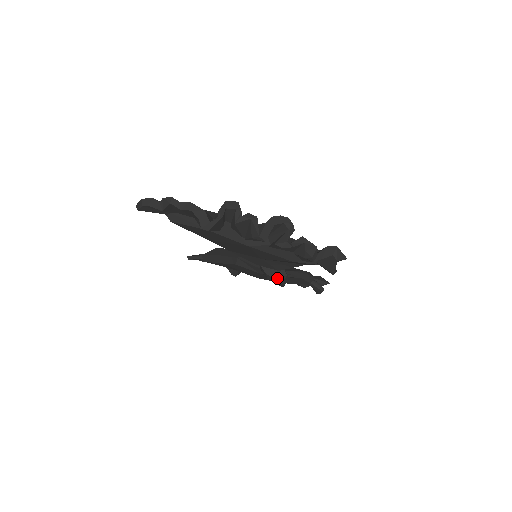
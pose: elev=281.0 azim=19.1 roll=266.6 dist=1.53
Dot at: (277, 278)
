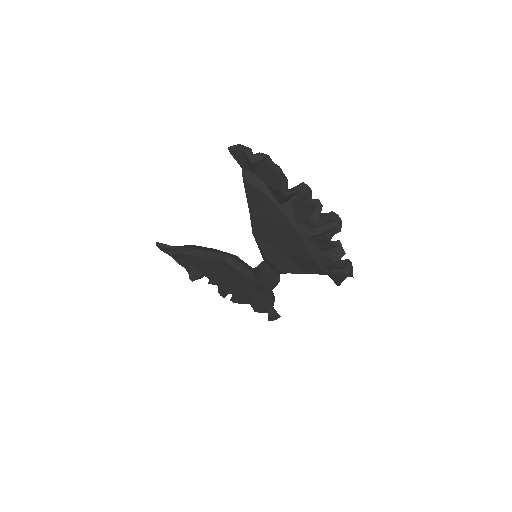
Dot at: (273, 279)
